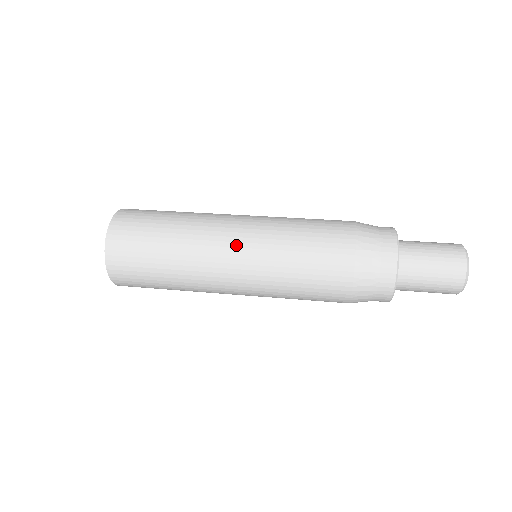
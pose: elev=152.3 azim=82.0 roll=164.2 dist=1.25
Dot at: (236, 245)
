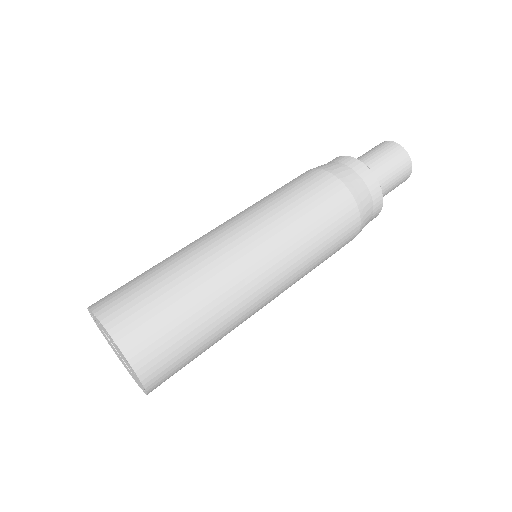
Dot at: occluded
